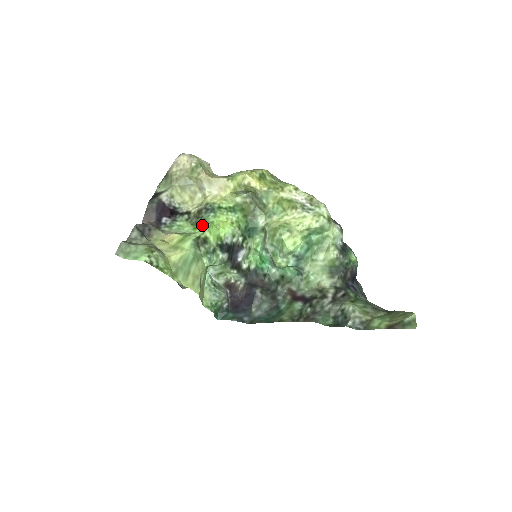
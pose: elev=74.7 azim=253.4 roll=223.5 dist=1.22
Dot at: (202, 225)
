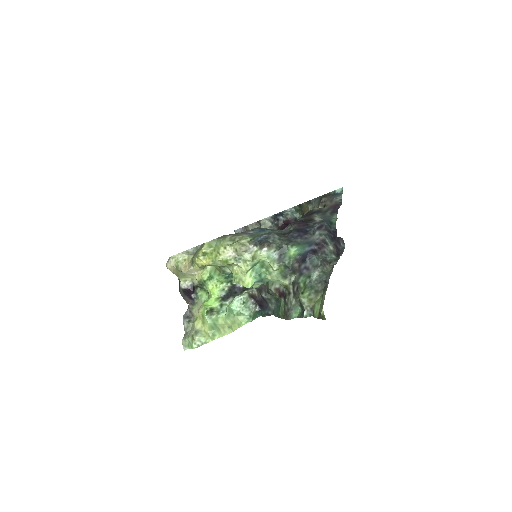
Dot at: (207, 292)
